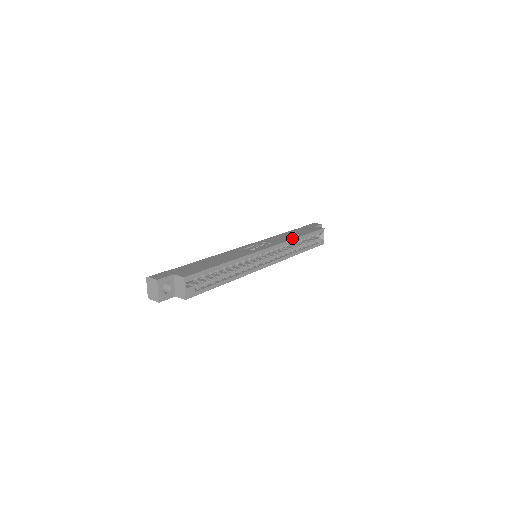
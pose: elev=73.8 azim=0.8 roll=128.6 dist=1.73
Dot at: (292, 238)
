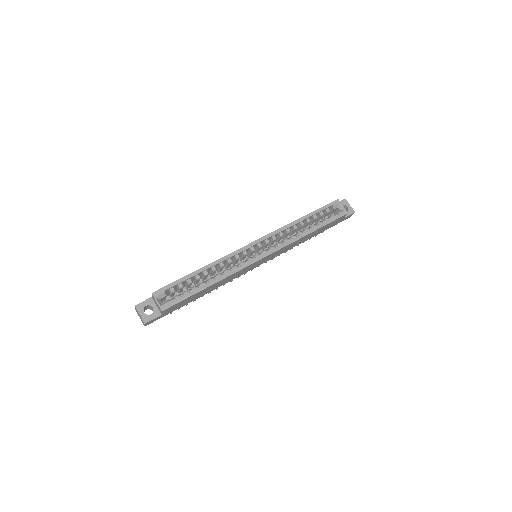
Dot at: (290, 223)
